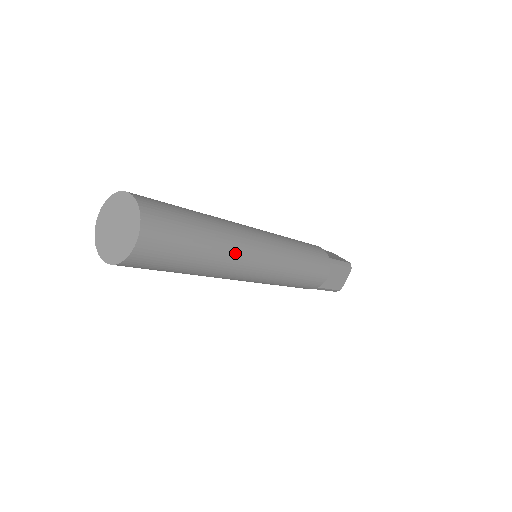
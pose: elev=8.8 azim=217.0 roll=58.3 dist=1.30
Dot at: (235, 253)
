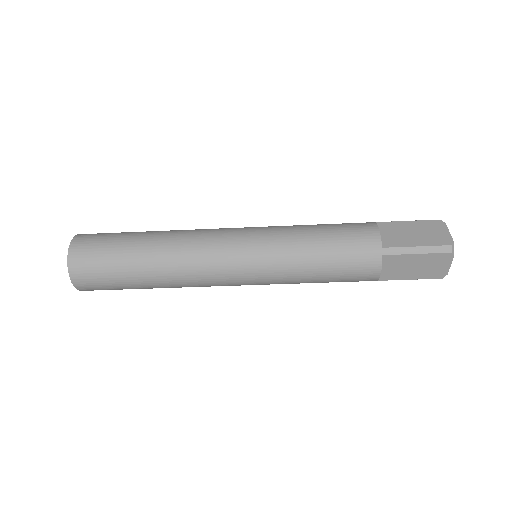
Dot at: (183, 274)
